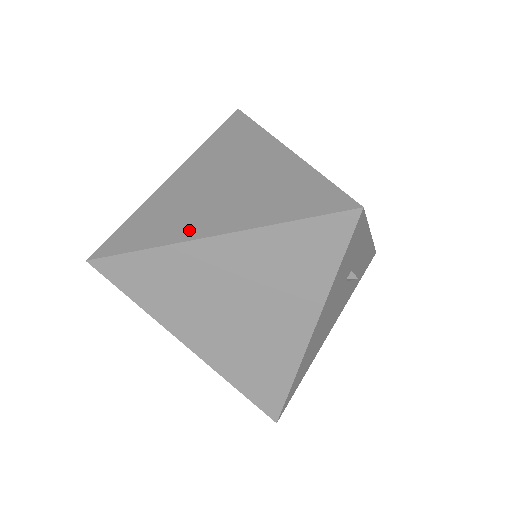
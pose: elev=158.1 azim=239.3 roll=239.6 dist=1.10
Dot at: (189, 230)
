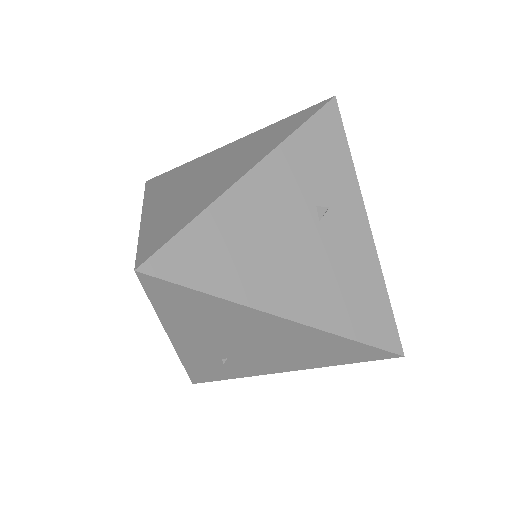
Dot at: occluded
